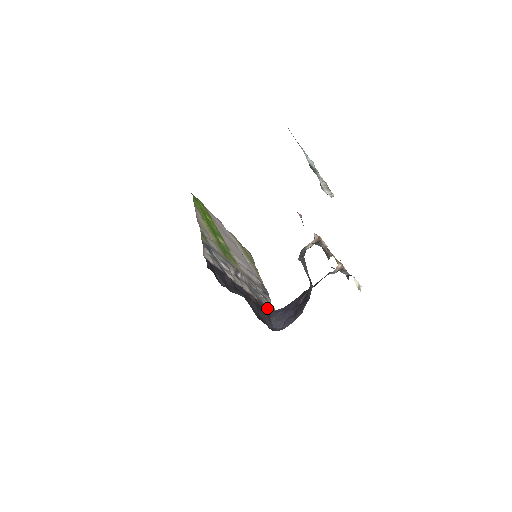
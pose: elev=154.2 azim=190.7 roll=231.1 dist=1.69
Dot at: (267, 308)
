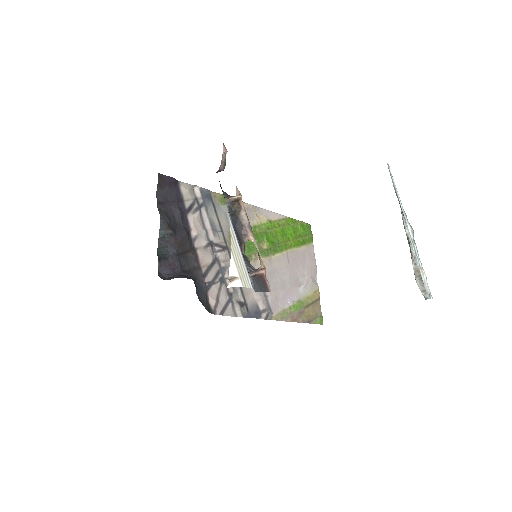
Dot at: (204, 288)
